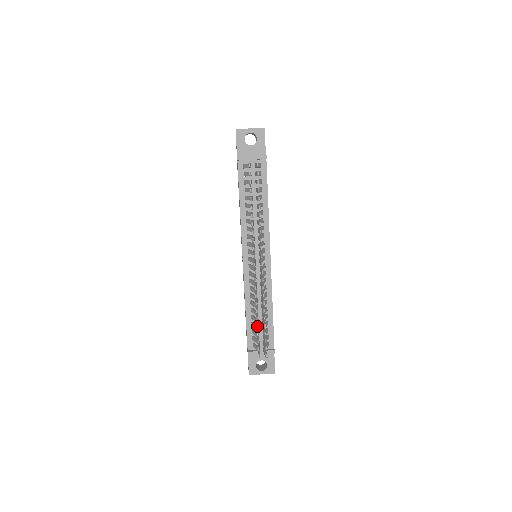
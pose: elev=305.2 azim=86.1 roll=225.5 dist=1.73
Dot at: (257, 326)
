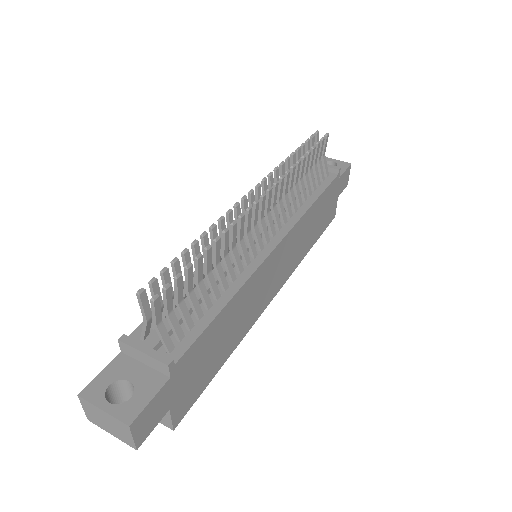
Dot at: (185, 249)
